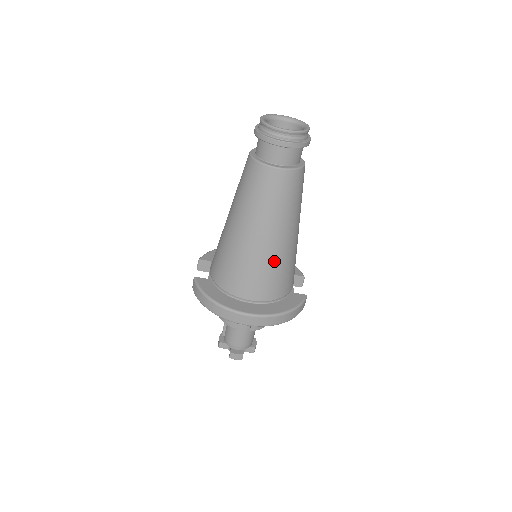
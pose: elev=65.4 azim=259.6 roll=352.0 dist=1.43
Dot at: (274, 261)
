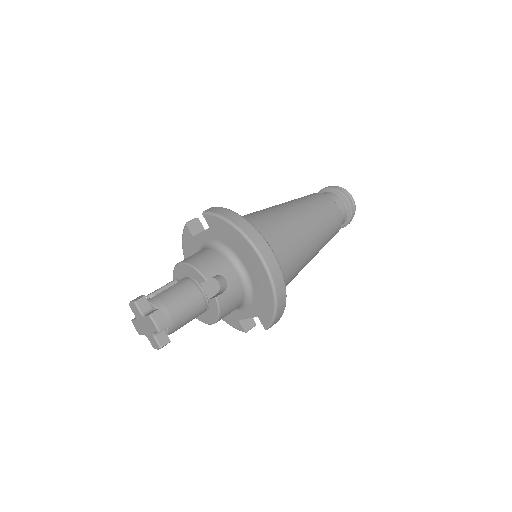
Dot at: (299, 252)
